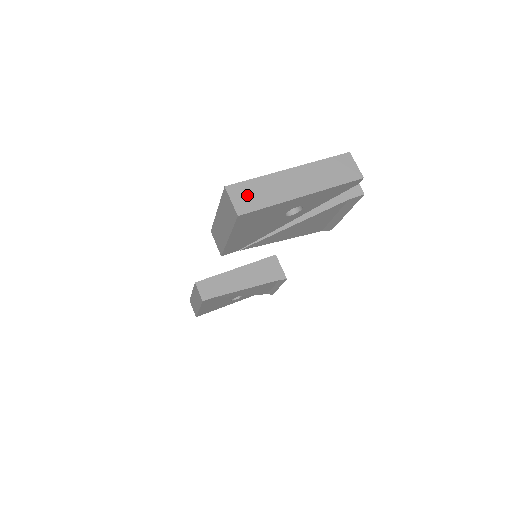
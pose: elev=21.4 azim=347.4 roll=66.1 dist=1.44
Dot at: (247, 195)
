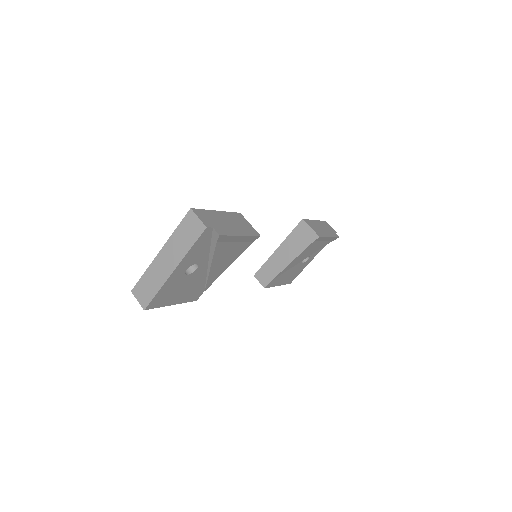
Dot at: (143, 291)
